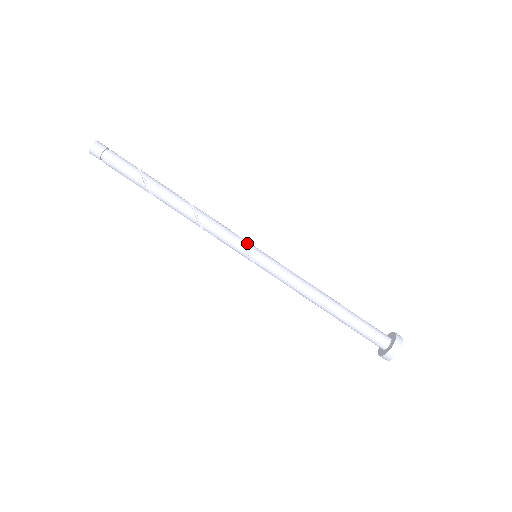
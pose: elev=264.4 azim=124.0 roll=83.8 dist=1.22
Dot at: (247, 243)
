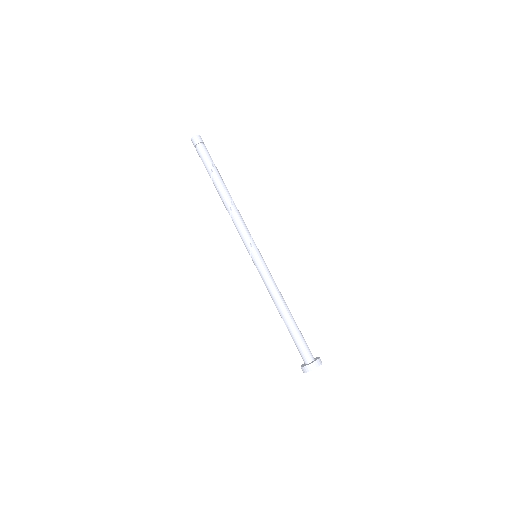
Dot at: (253, 245)
